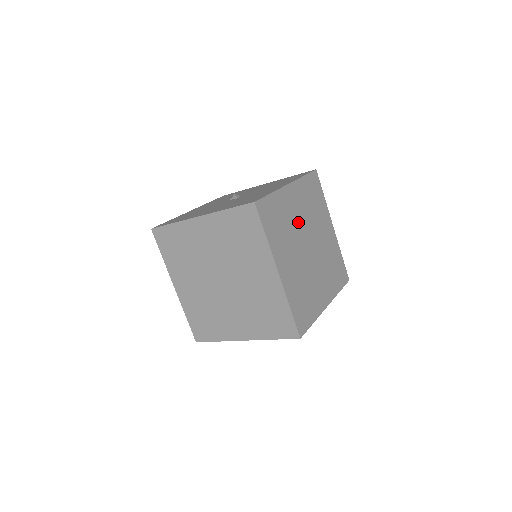
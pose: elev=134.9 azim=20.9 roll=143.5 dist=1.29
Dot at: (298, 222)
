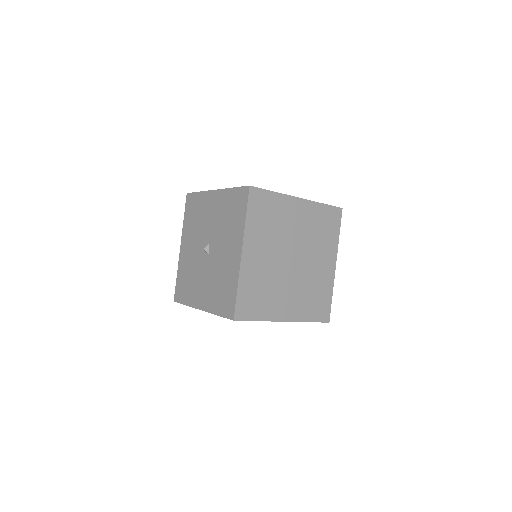
Dot at: (271, 262)
